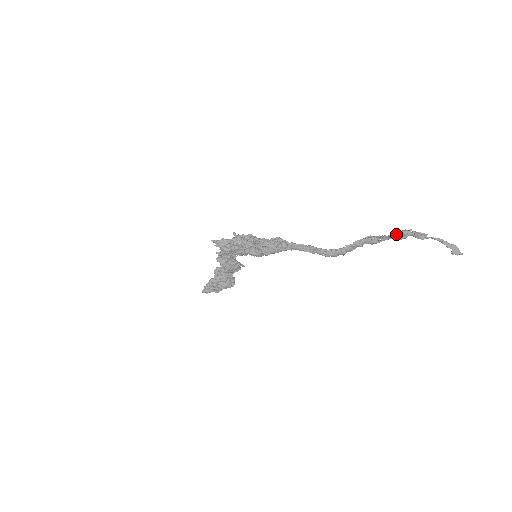
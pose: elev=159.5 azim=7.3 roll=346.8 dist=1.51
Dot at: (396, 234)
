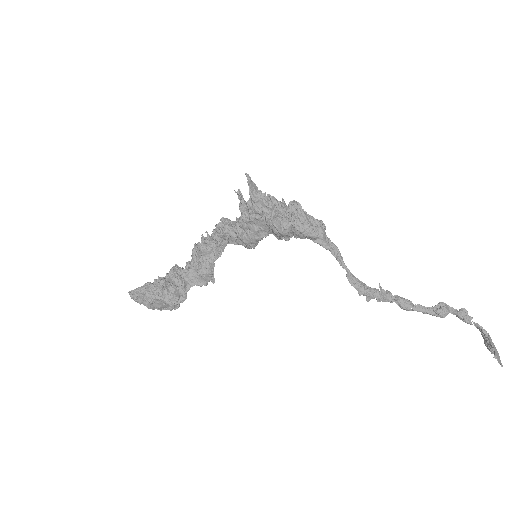
Dot at: (436, 305)
